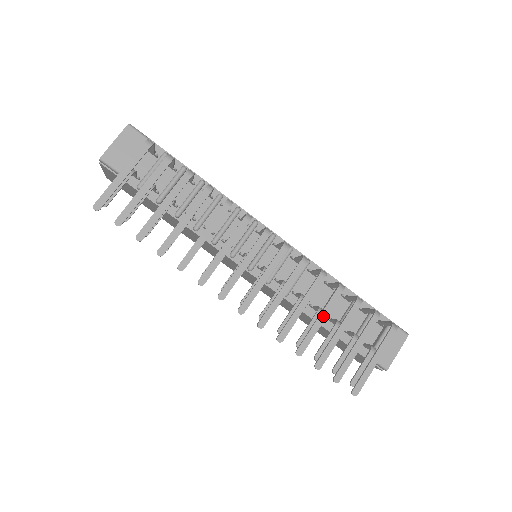
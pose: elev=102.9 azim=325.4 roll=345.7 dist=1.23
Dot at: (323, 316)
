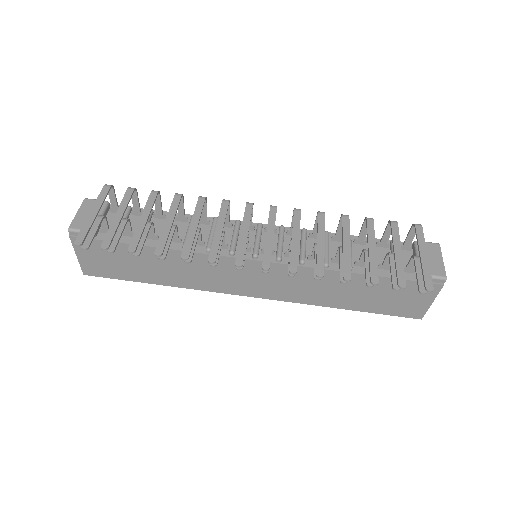
Dot at: (346, 241)
